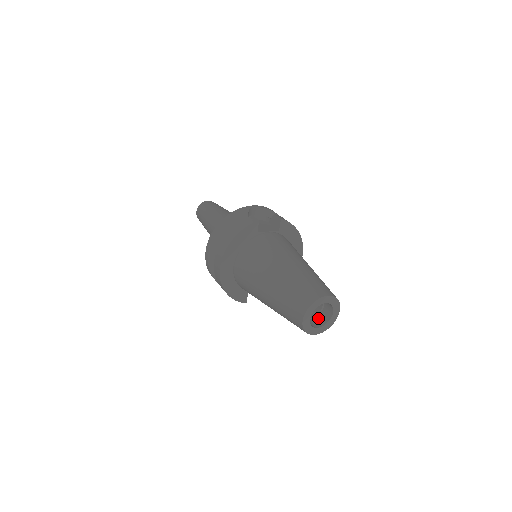
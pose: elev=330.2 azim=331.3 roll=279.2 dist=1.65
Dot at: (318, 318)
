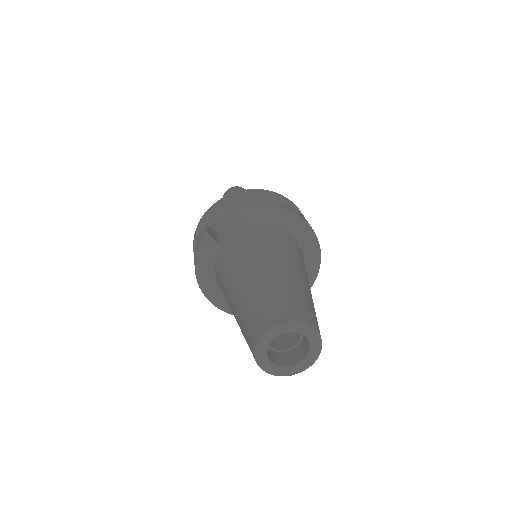
Dot at: (302, 343)
